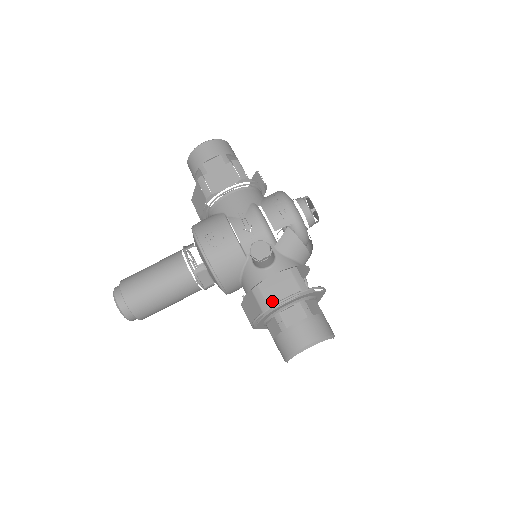
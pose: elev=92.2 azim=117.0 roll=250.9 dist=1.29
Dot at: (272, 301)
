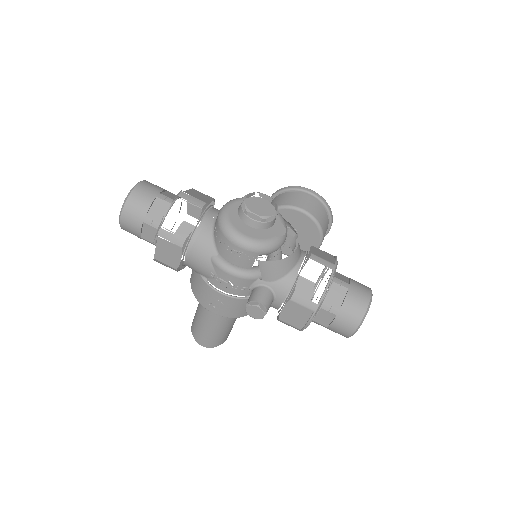
Dot at: (299, 326)
